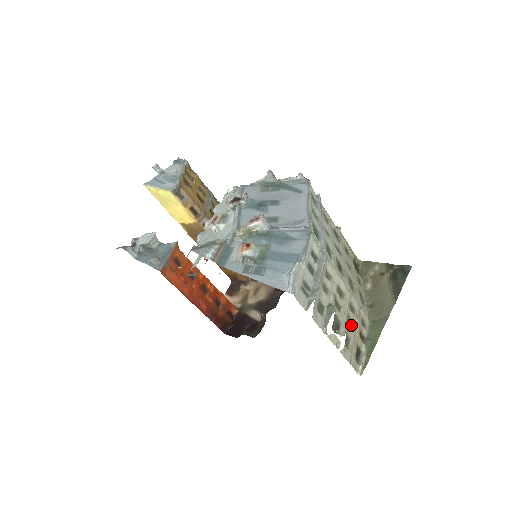
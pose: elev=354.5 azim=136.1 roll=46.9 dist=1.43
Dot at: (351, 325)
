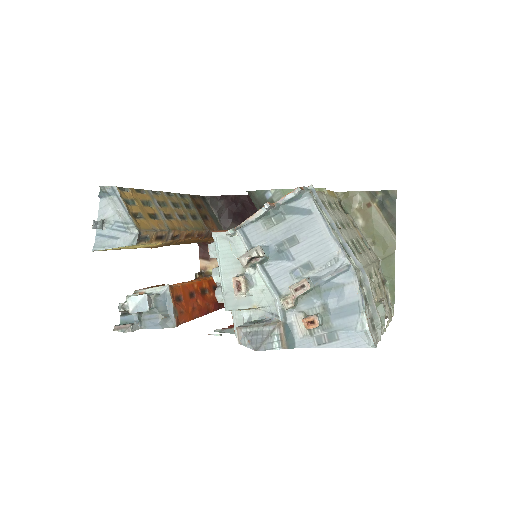
Dot at: (380, 288)
